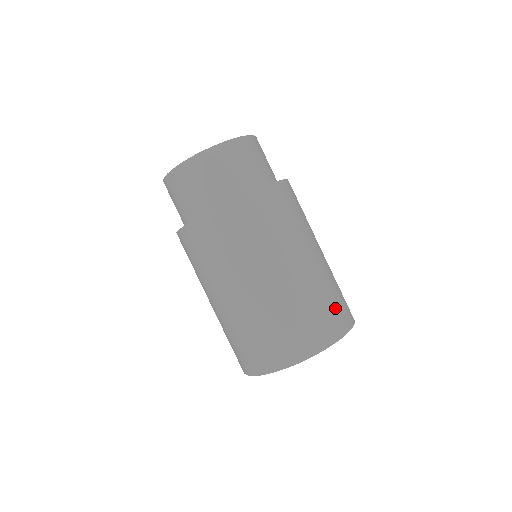
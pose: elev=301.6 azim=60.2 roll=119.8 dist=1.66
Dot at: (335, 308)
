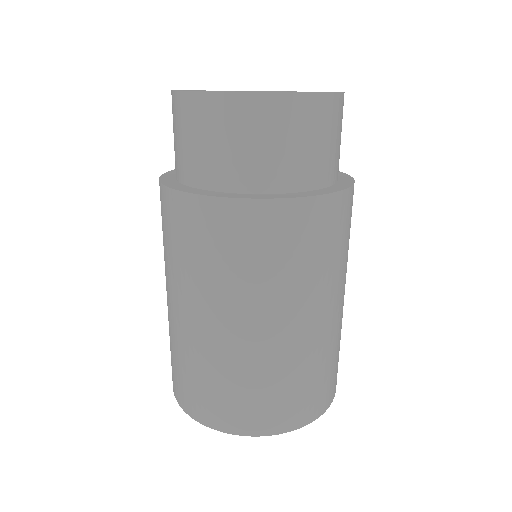
Dot at: (304, 394)
